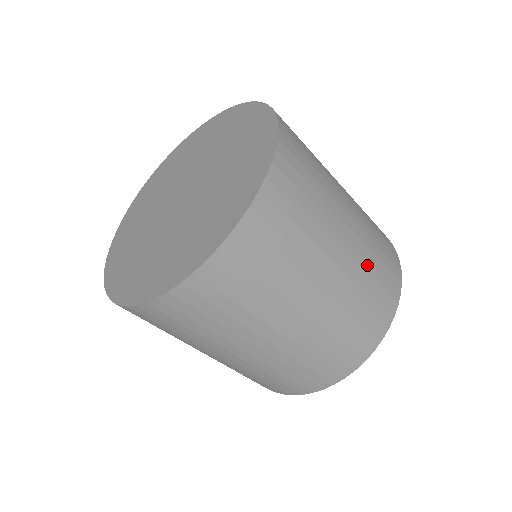
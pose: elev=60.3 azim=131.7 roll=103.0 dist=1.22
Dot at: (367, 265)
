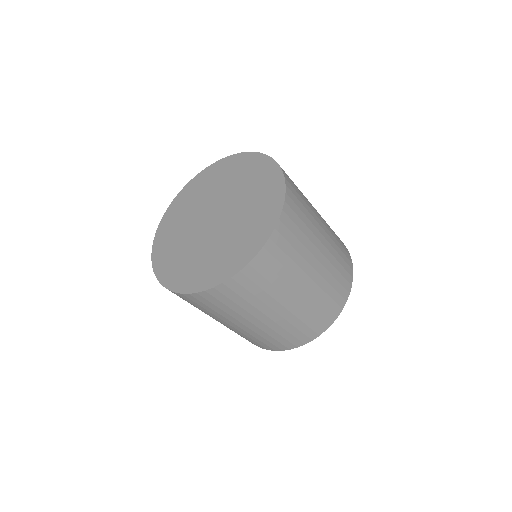
Dot at: (330, 277)
